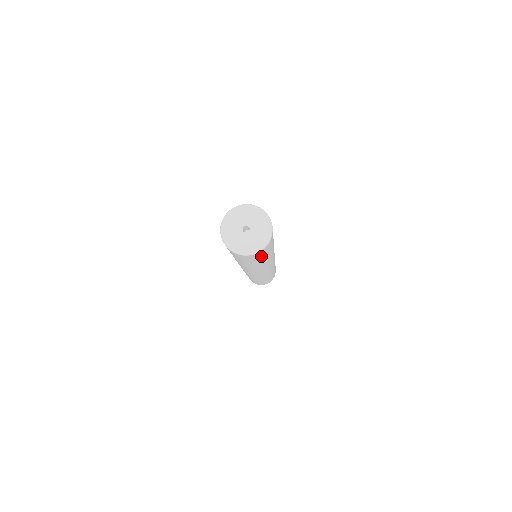
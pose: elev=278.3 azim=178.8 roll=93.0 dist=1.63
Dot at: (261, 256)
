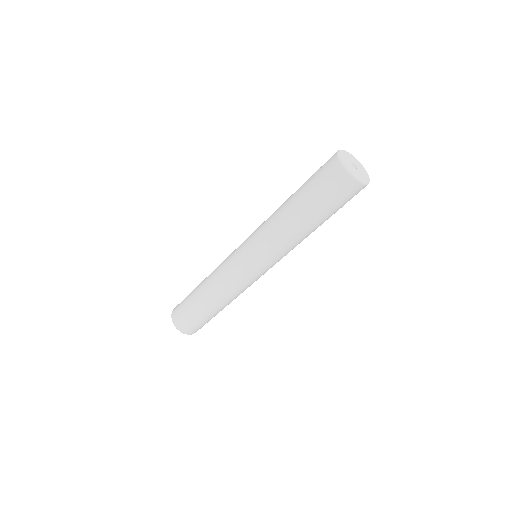
Dot at: occluded
